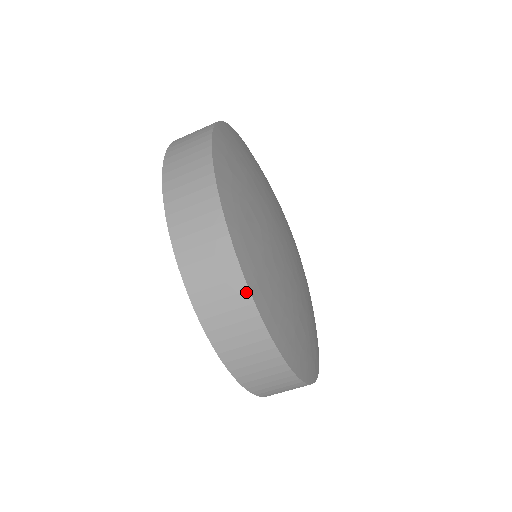
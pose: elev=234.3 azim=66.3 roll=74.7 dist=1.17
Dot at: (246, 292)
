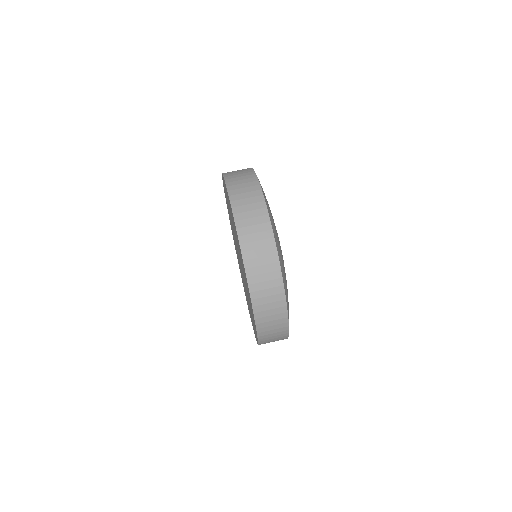
Dot at: (251, 169)
